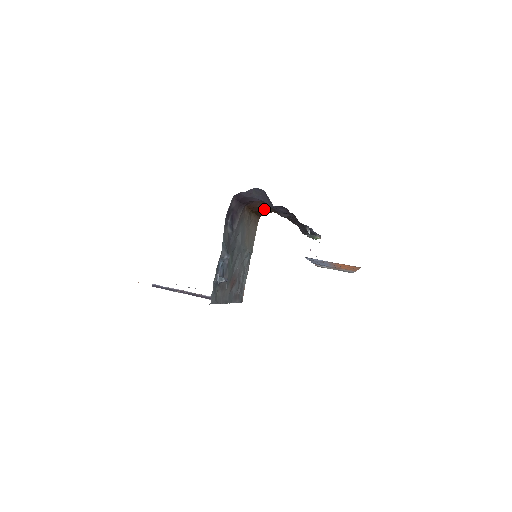
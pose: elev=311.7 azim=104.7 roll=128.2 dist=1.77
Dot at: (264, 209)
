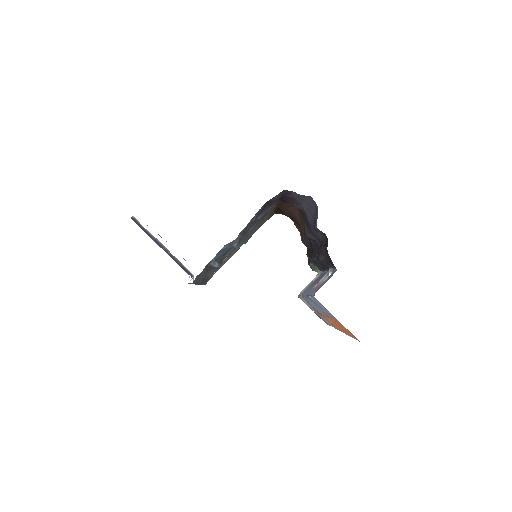
Dot at: (291, 214)
